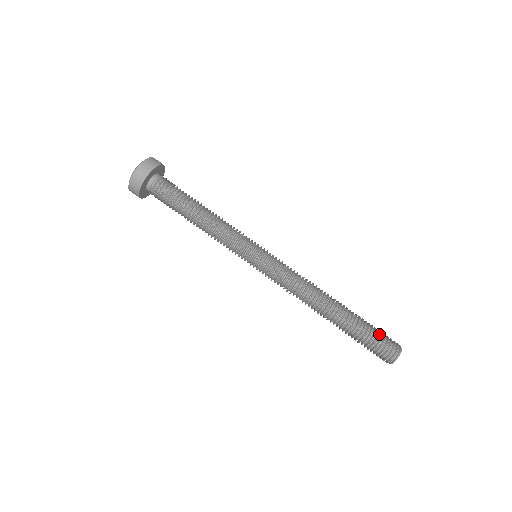
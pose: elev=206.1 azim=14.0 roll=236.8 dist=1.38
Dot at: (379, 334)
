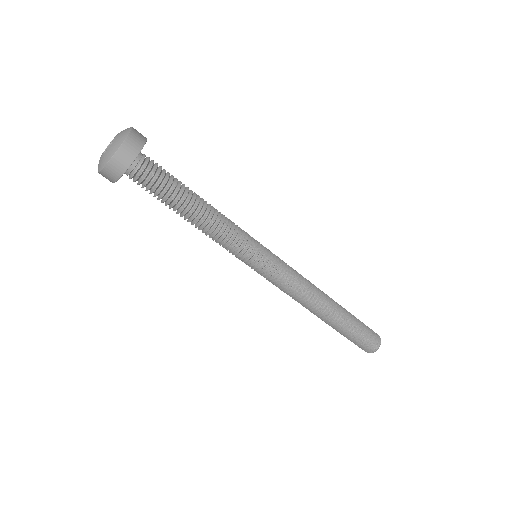
Dot at: (364, 334)
